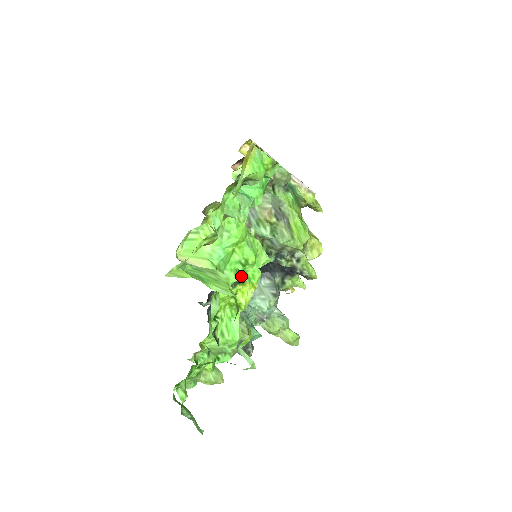
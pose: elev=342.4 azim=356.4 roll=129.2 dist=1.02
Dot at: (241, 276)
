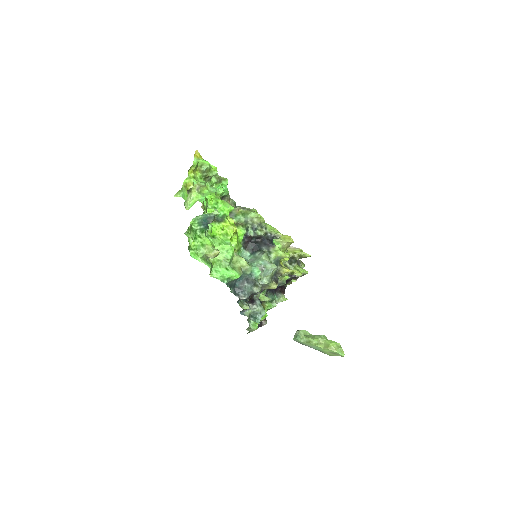
Dot at: (218, 211)
